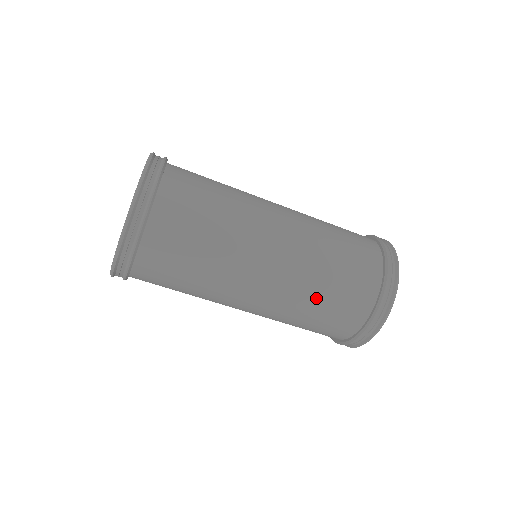
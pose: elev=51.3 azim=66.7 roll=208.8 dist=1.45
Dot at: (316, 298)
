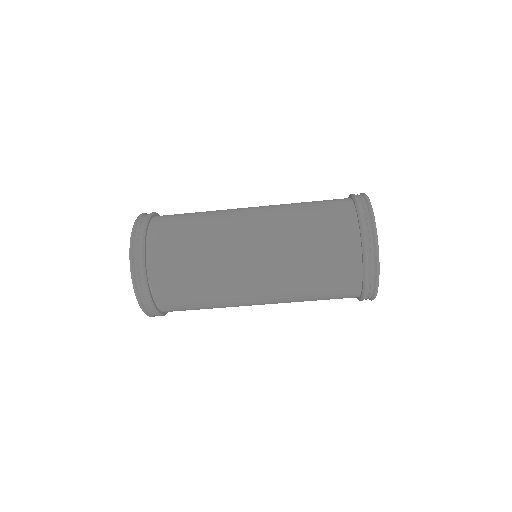
Dot at: (302, 228)
